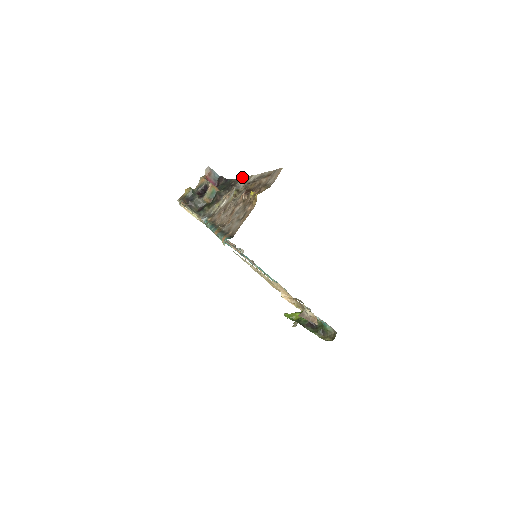
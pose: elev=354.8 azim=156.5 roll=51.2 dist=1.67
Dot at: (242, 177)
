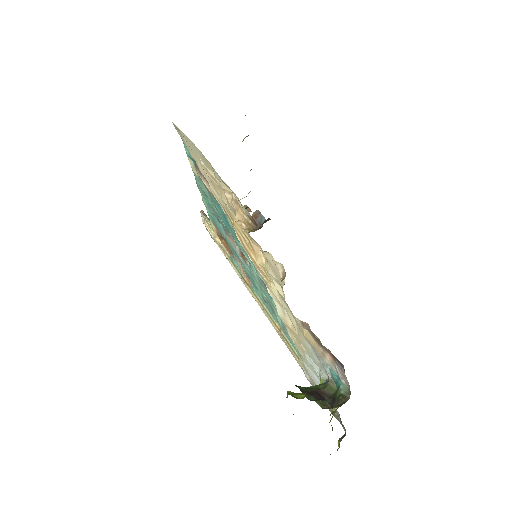
Dot at: occluded
